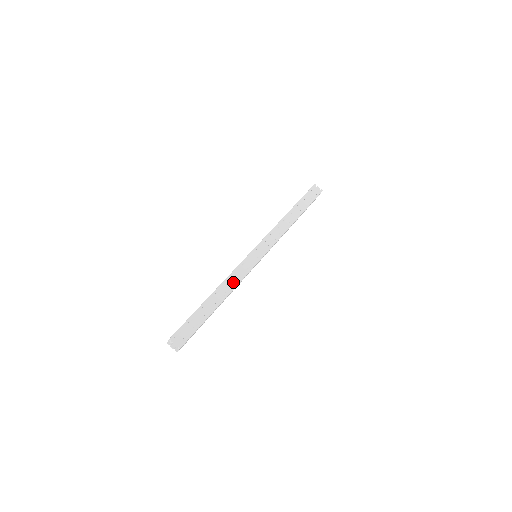
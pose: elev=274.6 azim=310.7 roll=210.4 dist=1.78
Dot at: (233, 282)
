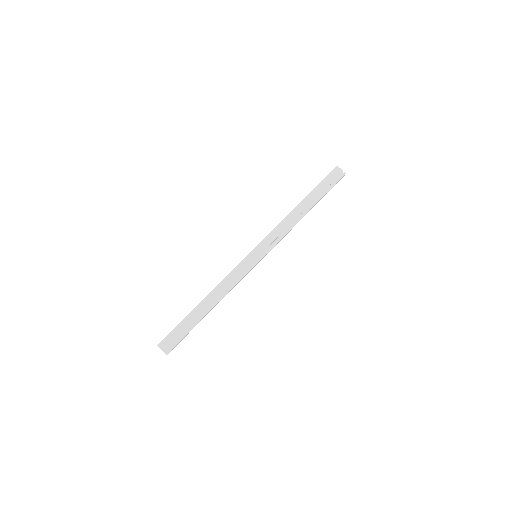
Dot at: (226, 288)
